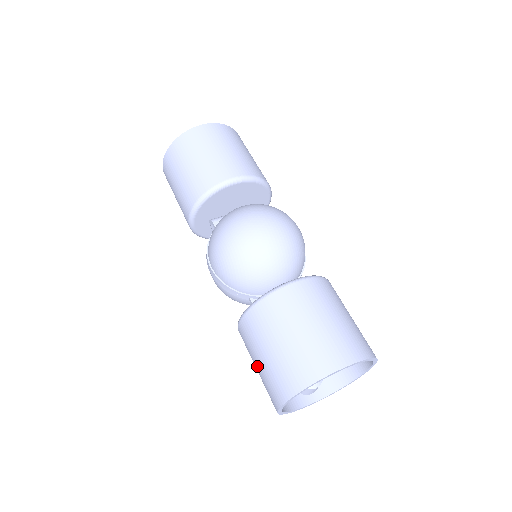
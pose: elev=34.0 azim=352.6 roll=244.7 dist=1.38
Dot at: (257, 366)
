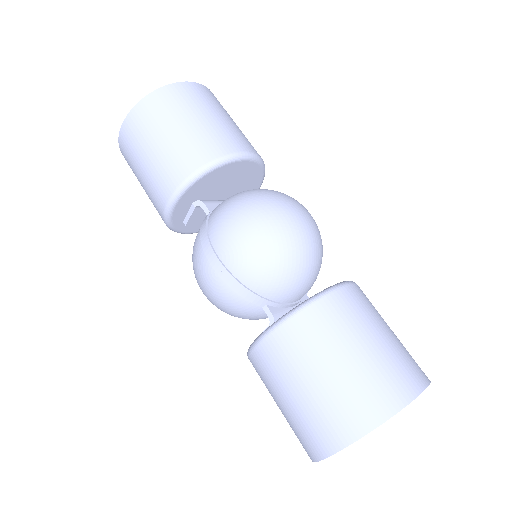
Dot at: (299, 392)
